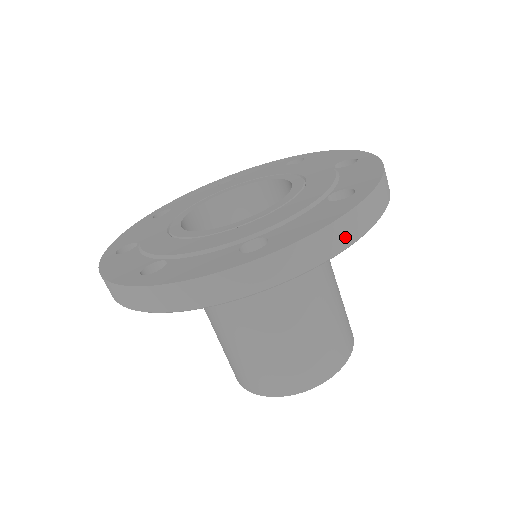
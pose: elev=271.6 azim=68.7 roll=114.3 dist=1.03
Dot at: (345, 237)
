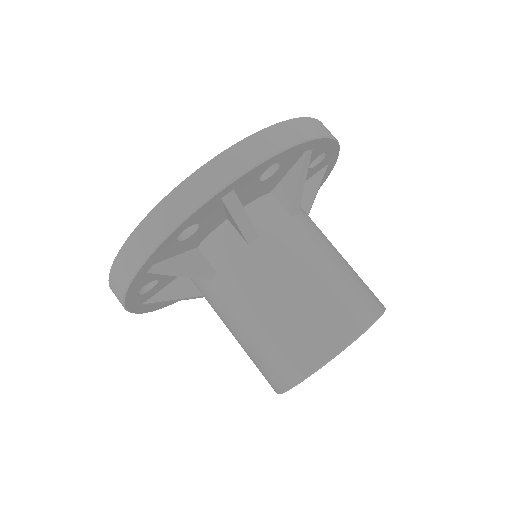
Dot at: (318, 130)
